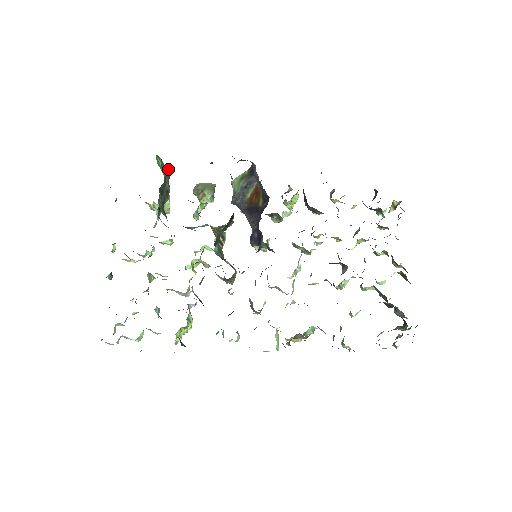
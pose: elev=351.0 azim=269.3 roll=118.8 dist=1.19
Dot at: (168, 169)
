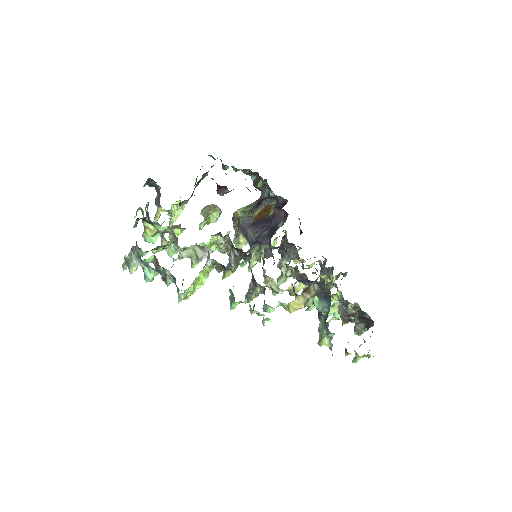
Dot at: occluded
